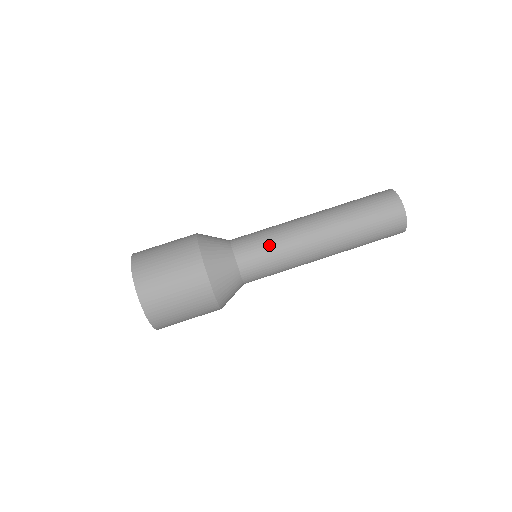
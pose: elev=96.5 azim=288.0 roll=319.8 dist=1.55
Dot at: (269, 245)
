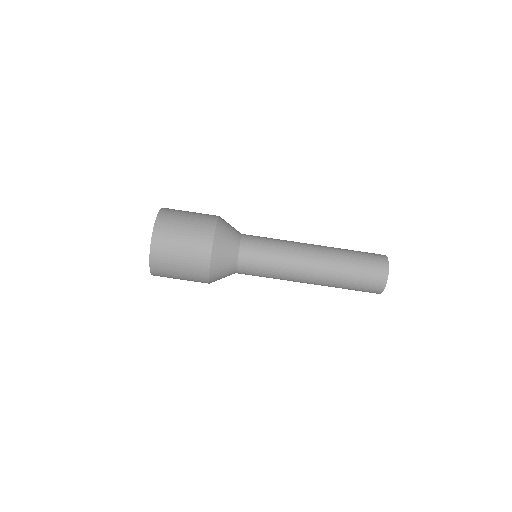
Dot at: (270, 252)
